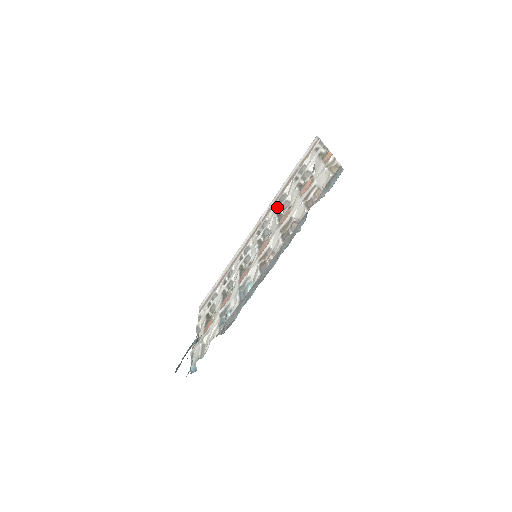
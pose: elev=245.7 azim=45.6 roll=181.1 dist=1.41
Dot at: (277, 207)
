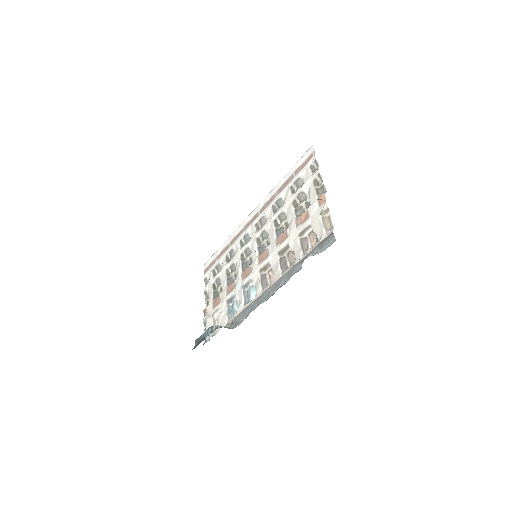
Dot at: (274, 209)
